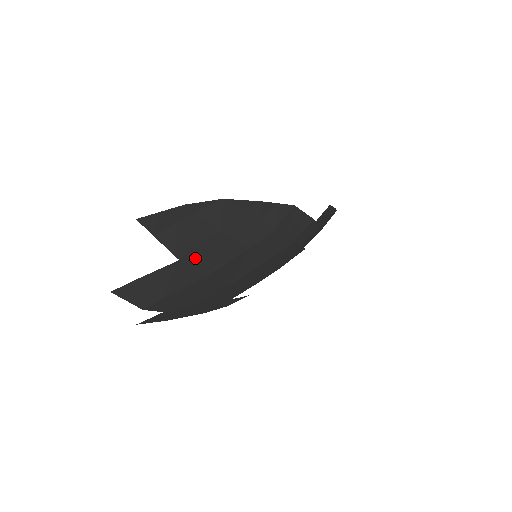
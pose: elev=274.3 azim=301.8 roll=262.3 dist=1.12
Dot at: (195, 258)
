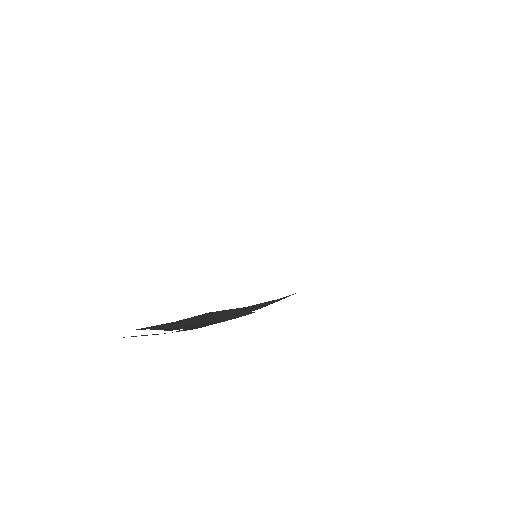
Dot at: (185, 329)
